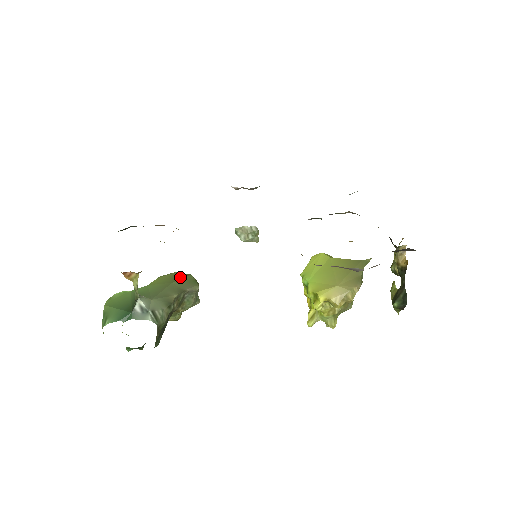
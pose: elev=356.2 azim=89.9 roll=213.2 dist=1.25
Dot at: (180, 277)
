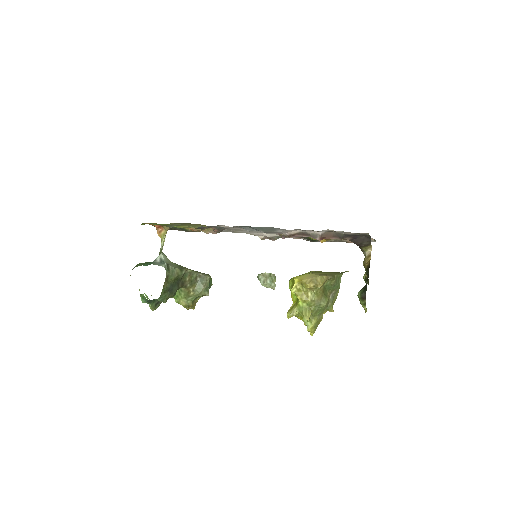
Dot at: occluded
